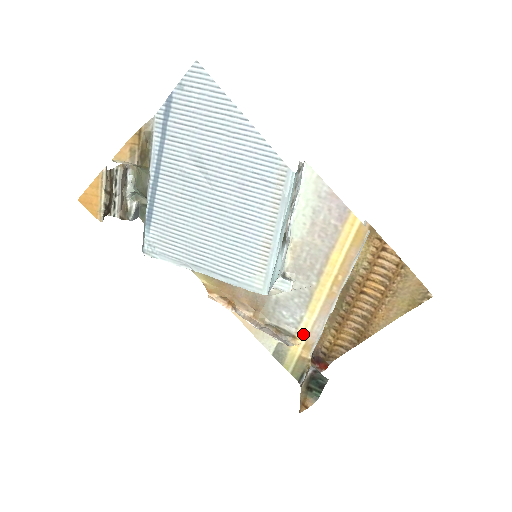
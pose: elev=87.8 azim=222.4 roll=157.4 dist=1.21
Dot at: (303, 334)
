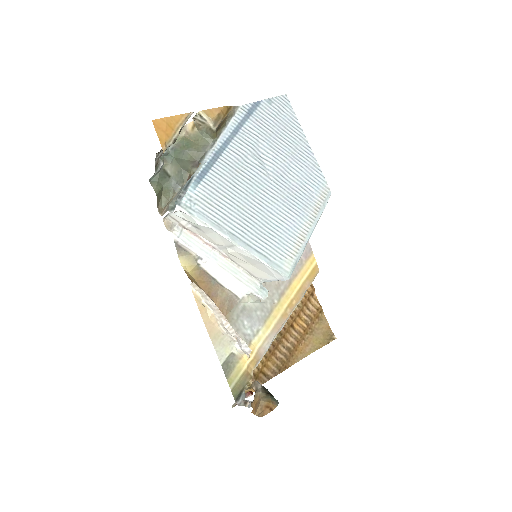
Dot at: (254, 348)
